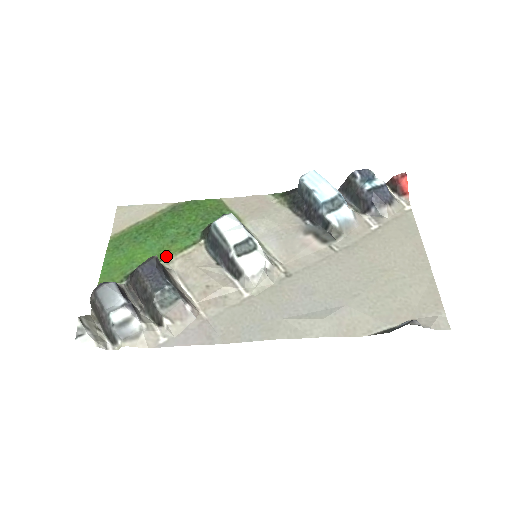
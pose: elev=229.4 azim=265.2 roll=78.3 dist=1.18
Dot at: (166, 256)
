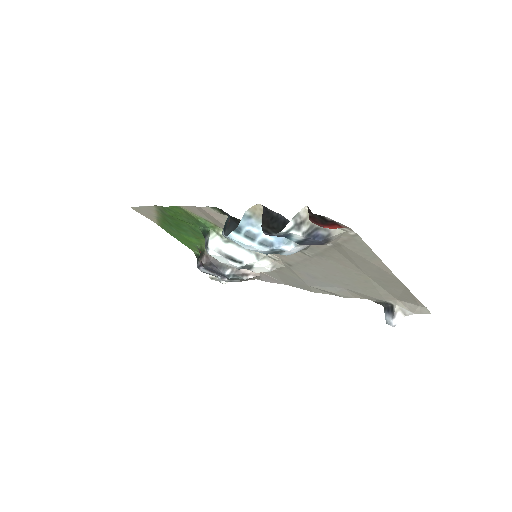
Dot at: (203, 243)
